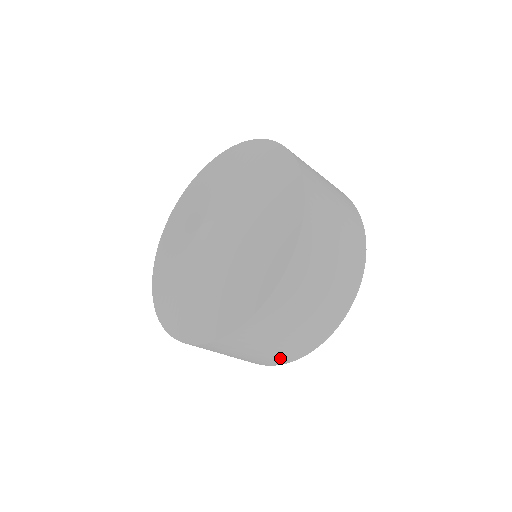
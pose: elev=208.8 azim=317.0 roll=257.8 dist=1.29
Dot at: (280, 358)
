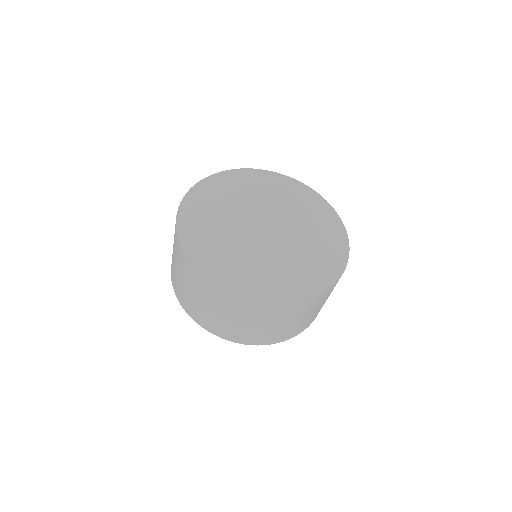
Dot at: (282, 336)
